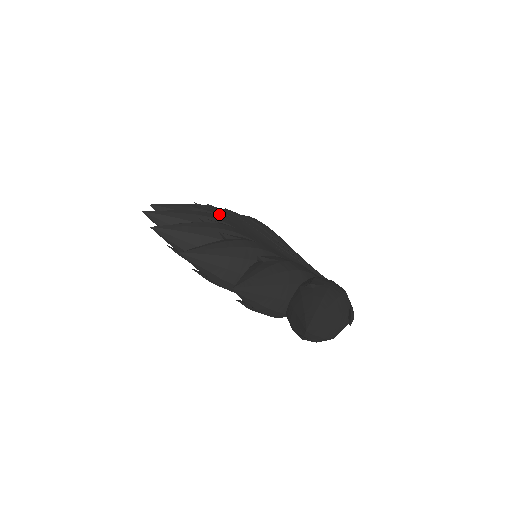
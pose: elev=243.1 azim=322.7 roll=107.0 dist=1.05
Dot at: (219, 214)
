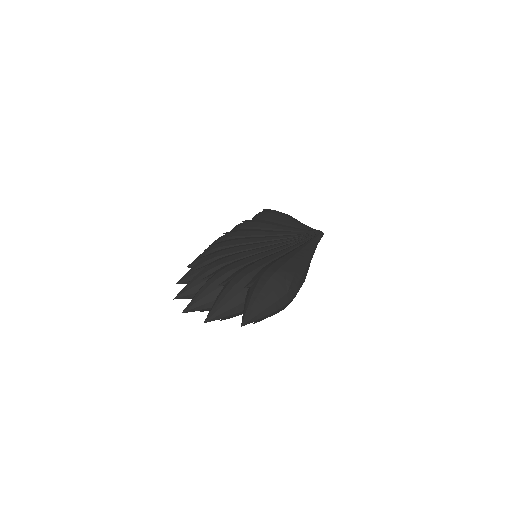
Dot at: (220, 246)
